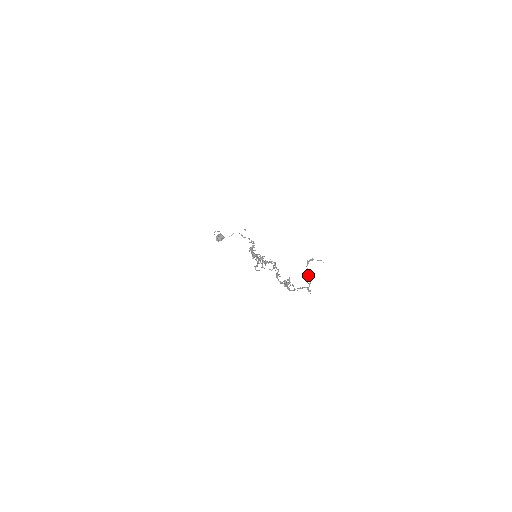
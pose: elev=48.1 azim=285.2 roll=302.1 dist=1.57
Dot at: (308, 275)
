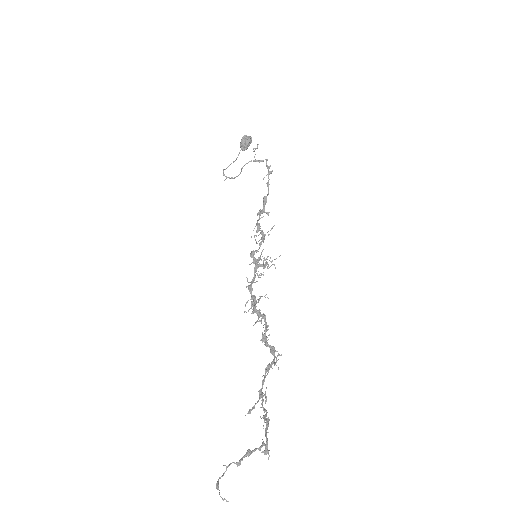
Dot at: (246, 455)
